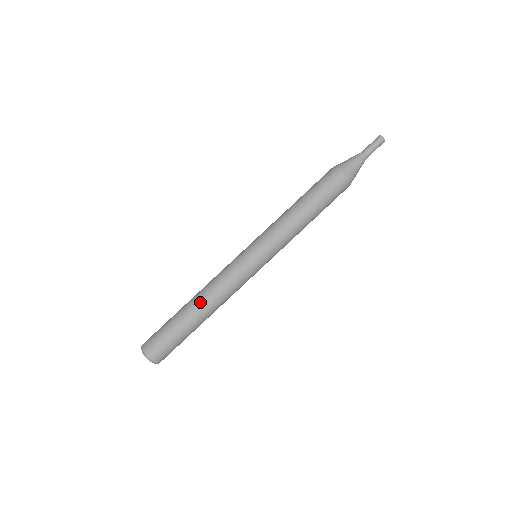
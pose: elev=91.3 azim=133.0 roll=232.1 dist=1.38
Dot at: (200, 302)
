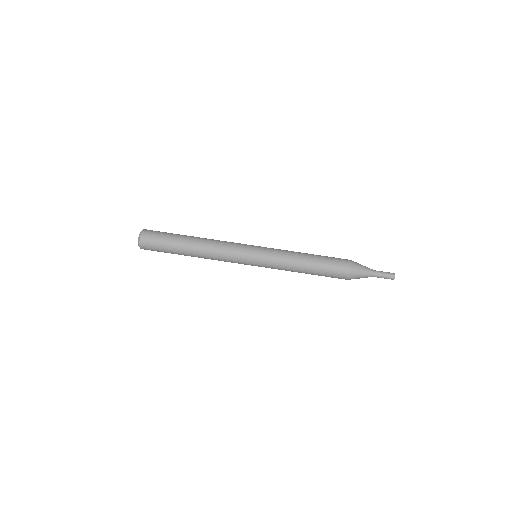
Dot at: (199, 249)
